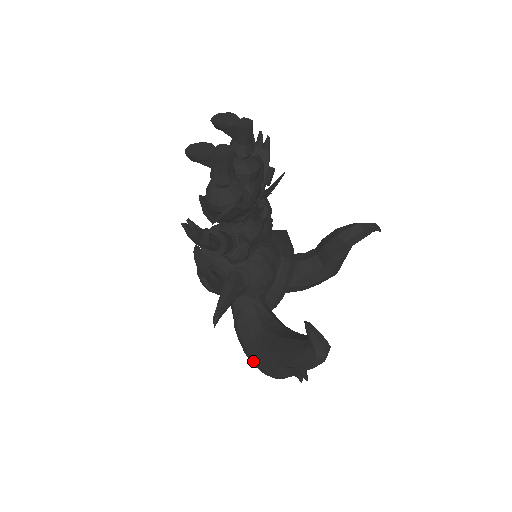
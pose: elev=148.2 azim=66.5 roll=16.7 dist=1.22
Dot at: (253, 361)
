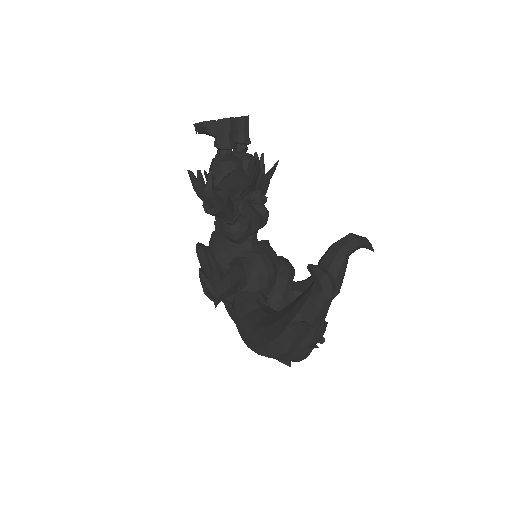
Dot at: (257, 346)
